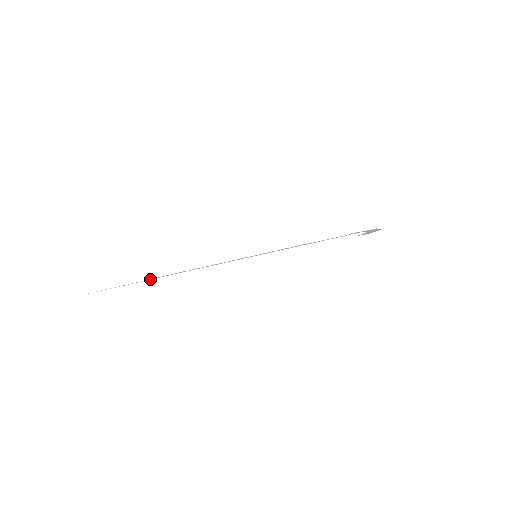
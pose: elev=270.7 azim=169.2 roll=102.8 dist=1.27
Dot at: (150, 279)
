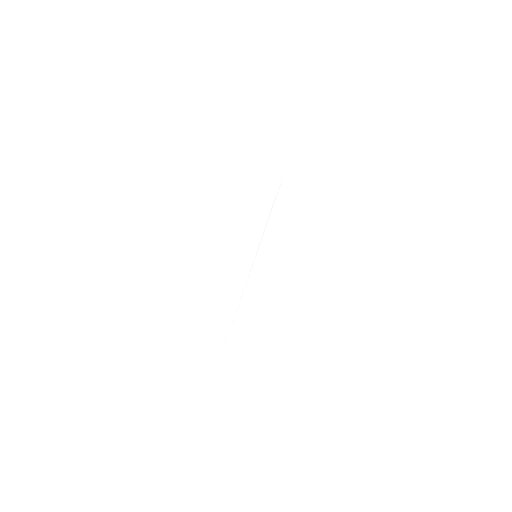
Dot at: occluded
